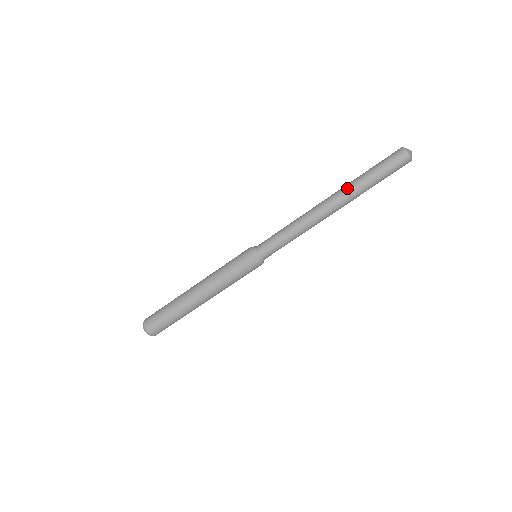
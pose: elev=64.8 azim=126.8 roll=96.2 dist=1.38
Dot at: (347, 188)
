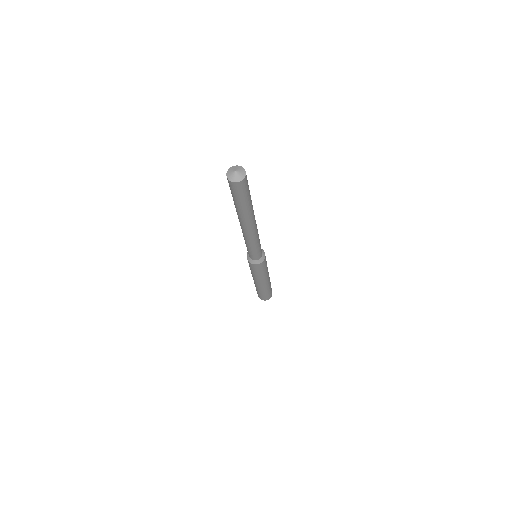
Dot at: occluded
